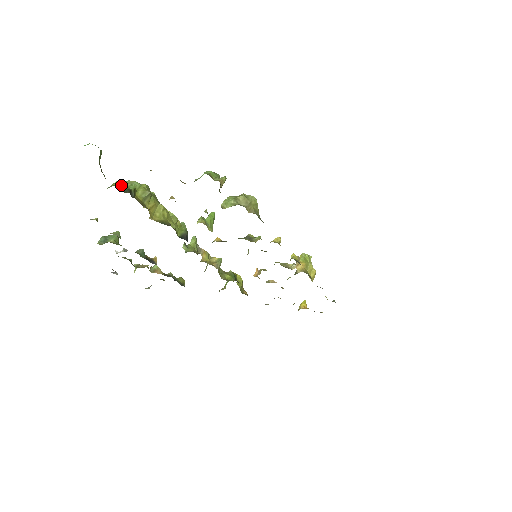
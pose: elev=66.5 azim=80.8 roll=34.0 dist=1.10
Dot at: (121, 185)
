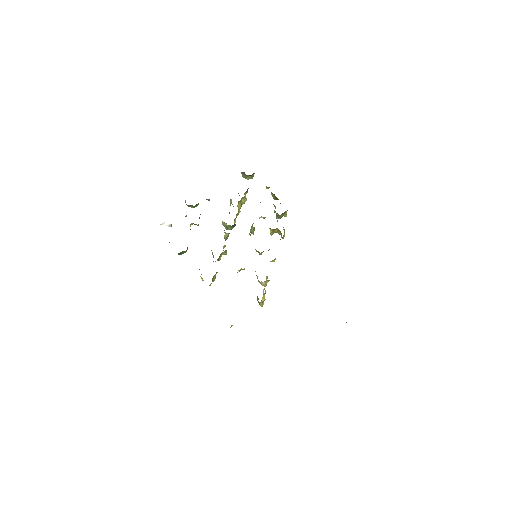
Dot at: occluded
